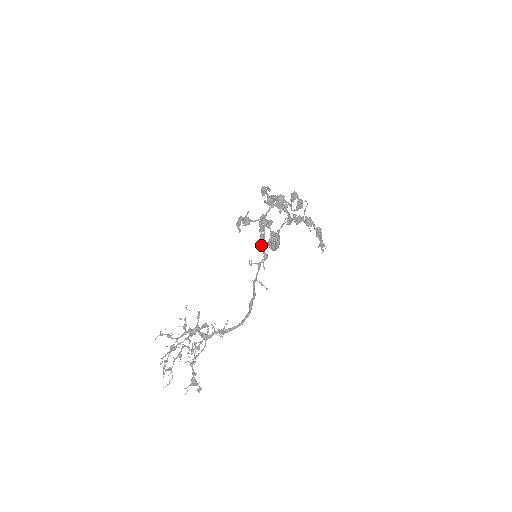
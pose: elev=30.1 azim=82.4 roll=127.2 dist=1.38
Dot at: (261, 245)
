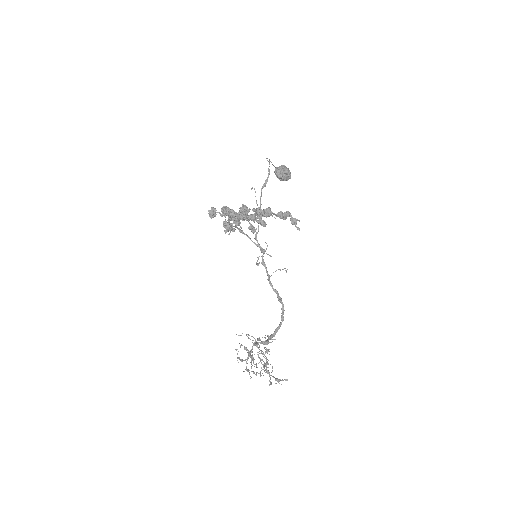
Dot at: occluded
